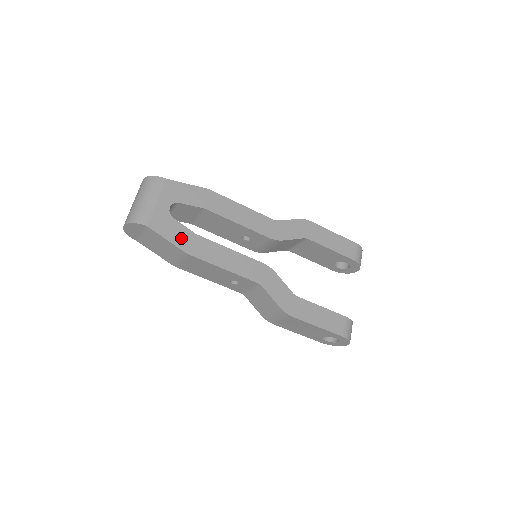
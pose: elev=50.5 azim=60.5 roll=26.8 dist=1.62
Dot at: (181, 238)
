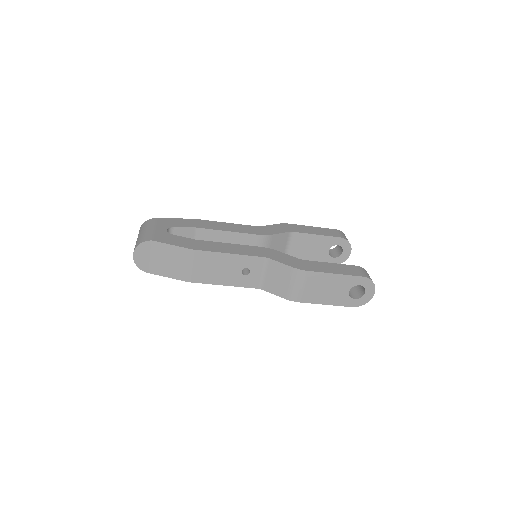
Dot at: (184, 243)
